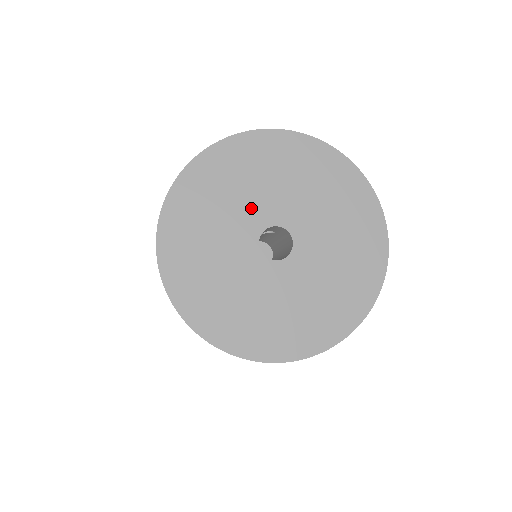
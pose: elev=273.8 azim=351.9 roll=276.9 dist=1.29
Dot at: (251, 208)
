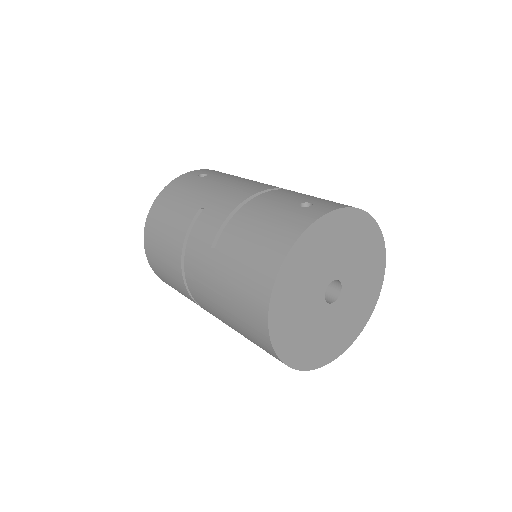
Dot at: (322, 273)
